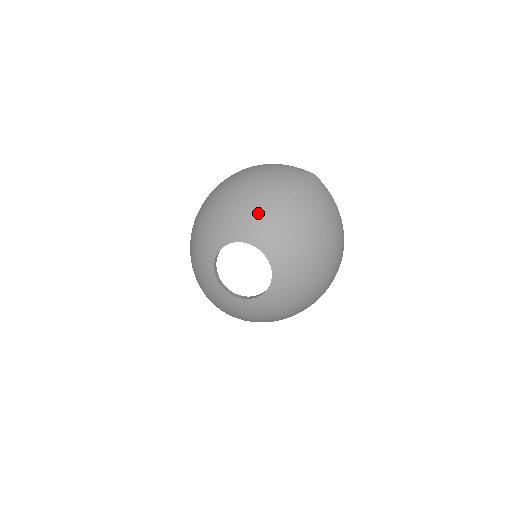
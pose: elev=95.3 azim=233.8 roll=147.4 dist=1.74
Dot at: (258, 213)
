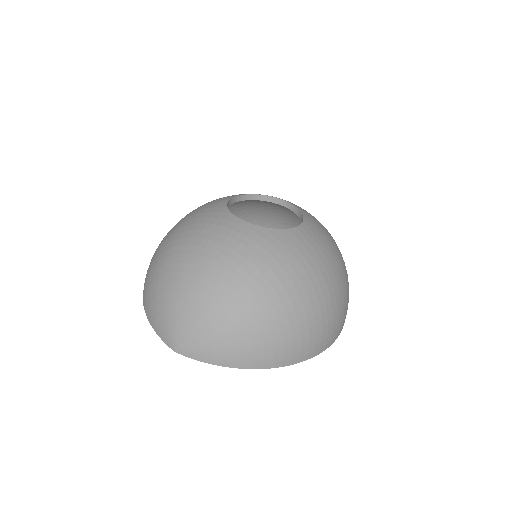
Dot at: occluded
